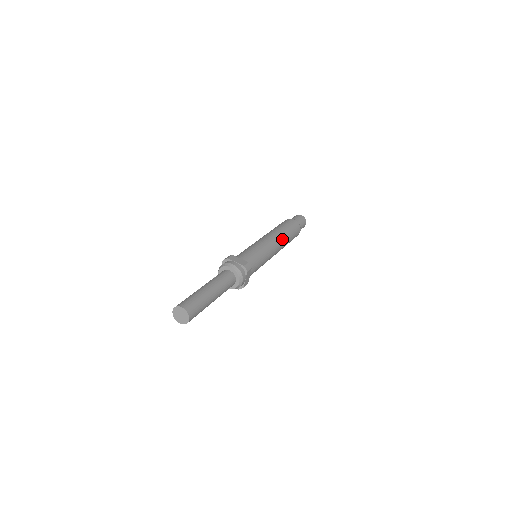
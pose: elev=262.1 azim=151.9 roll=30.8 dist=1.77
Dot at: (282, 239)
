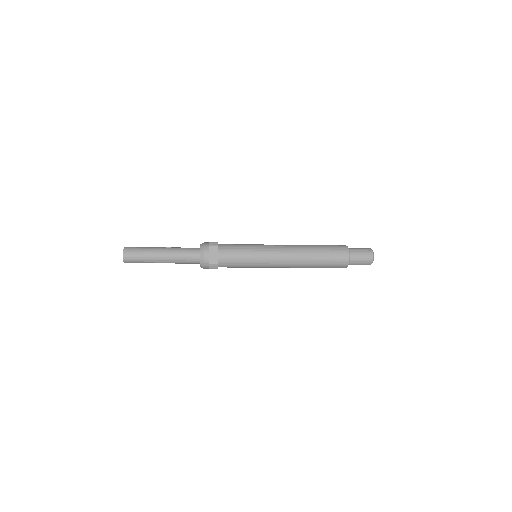
Dot at: (299, 265)
